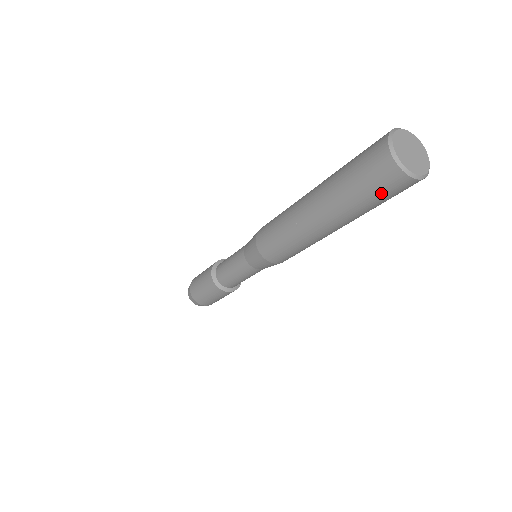
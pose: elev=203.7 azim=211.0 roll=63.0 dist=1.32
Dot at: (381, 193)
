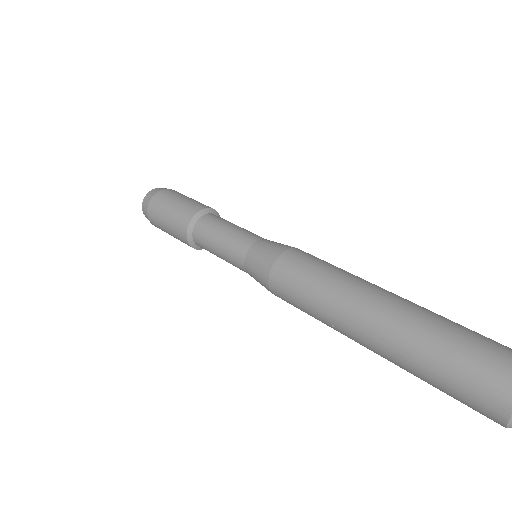
Dot at: occluded
